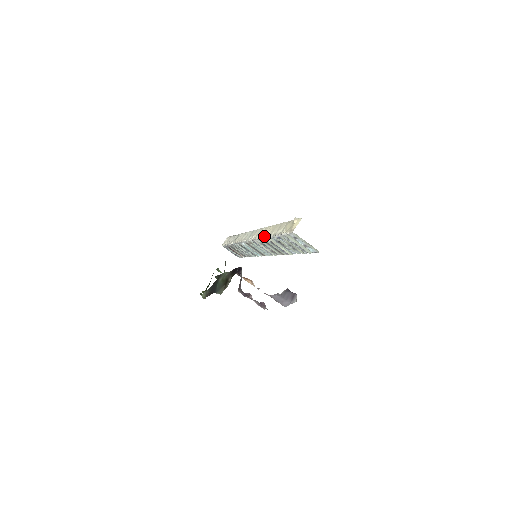
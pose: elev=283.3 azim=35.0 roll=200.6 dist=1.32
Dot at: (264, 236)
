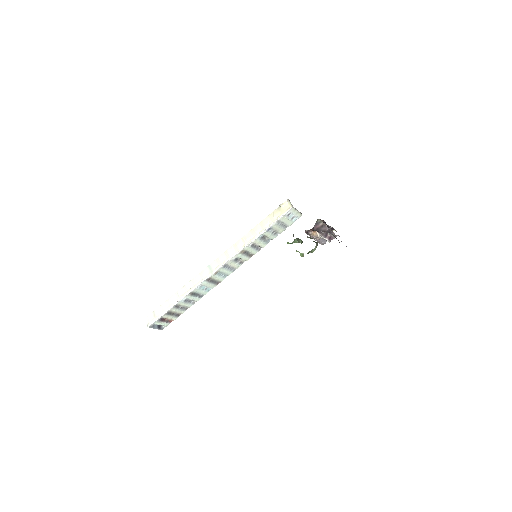
Dot at: (245, 245)
